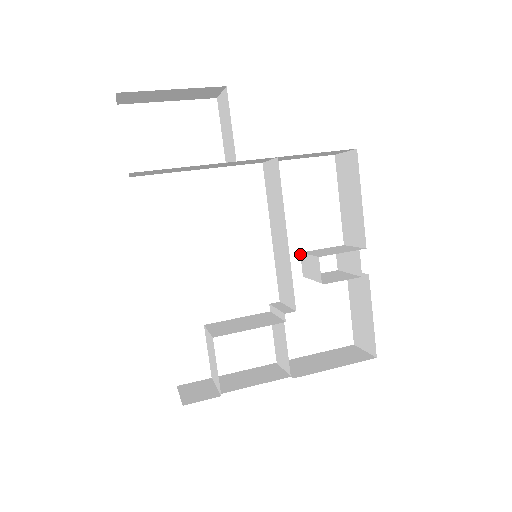
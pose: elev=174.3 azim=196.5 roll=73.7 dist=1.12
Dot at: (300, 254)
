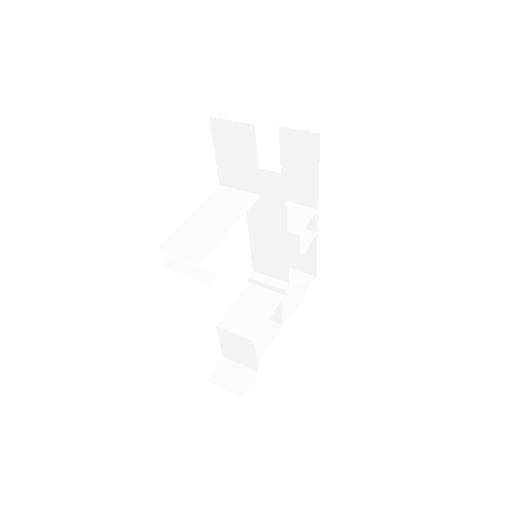
Dot at: occluded
